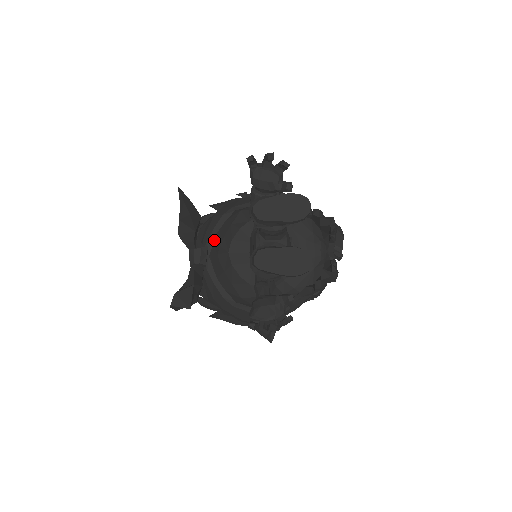
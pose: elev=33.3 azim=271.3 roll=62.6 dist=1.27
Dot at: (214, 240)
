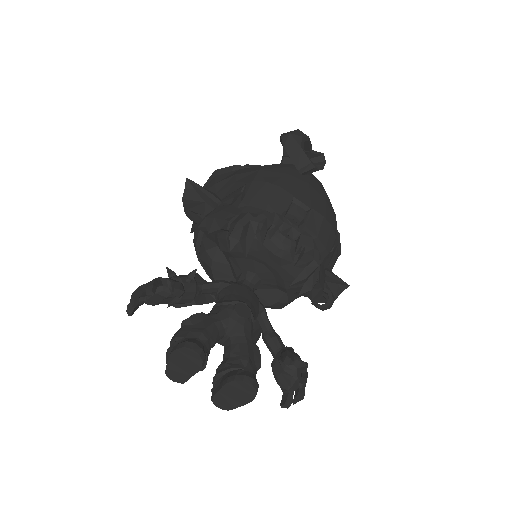
Dot at: occluded
